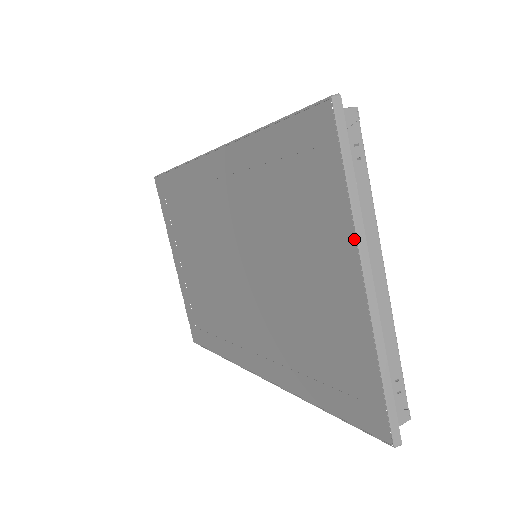
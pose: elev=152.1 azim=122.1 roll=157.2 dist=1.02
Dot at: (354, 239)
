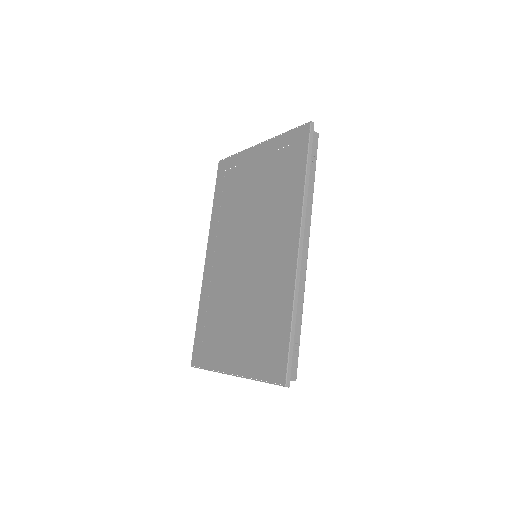
Dot at: (248, 150)
